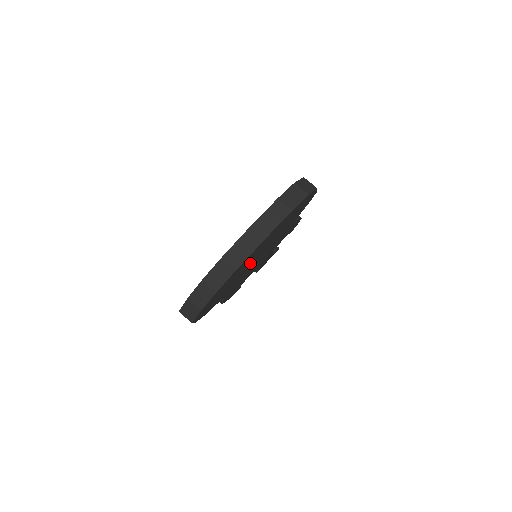
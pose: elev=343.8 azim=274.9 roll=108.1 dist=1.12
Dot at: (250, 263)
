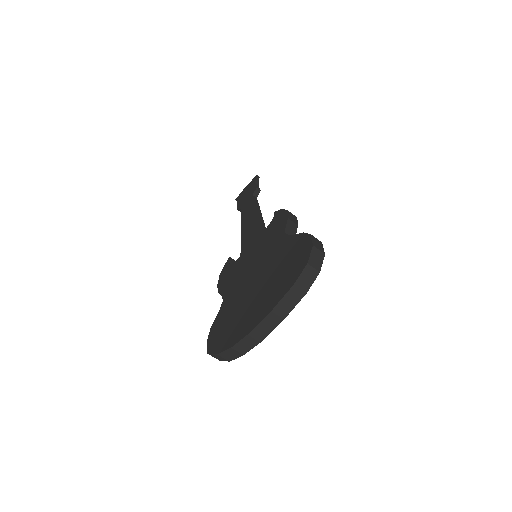
Dot at: occluded
